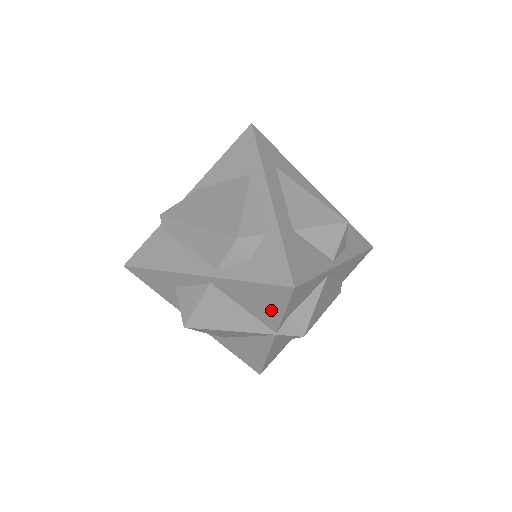
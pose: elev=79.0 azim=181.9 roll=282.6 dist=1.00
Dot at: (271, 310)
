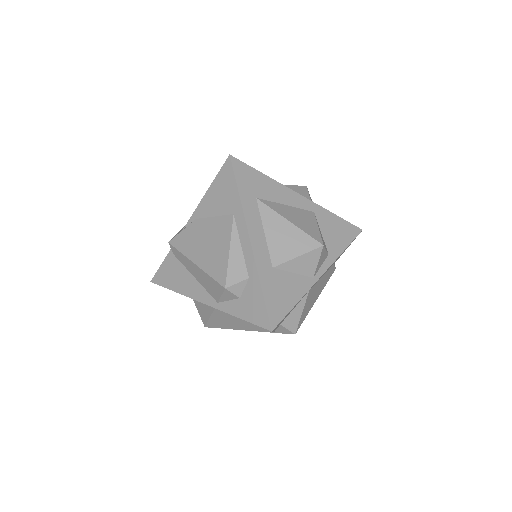
Dot at: occluded
